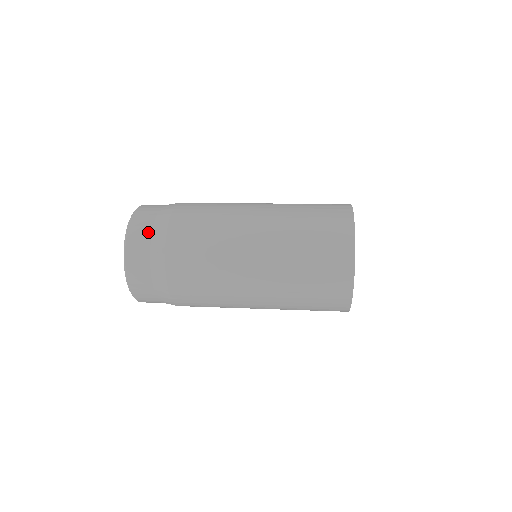
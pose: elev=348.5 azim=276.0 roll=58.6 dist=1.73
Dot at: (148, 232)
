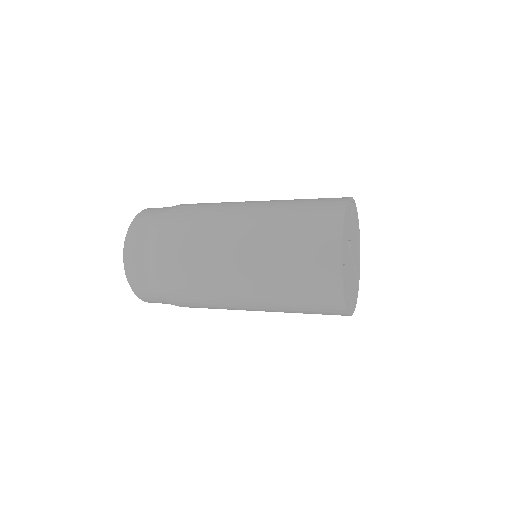
Dot at: (149, 220)
